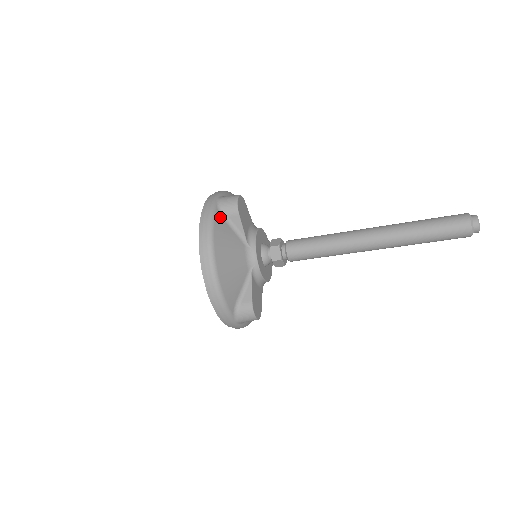
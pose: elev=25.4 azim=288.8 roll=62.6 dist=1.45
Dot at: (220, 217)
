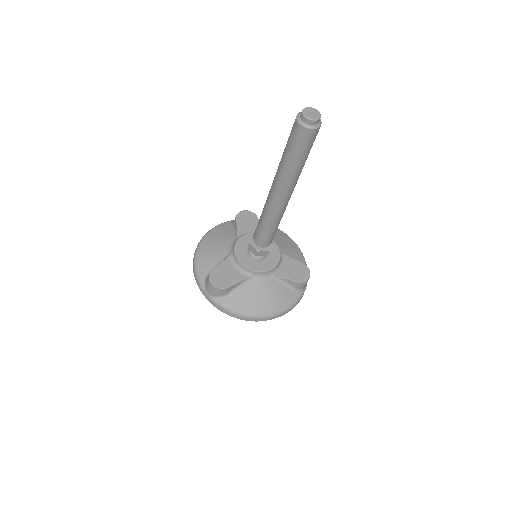
Dot at: (229, 224)
